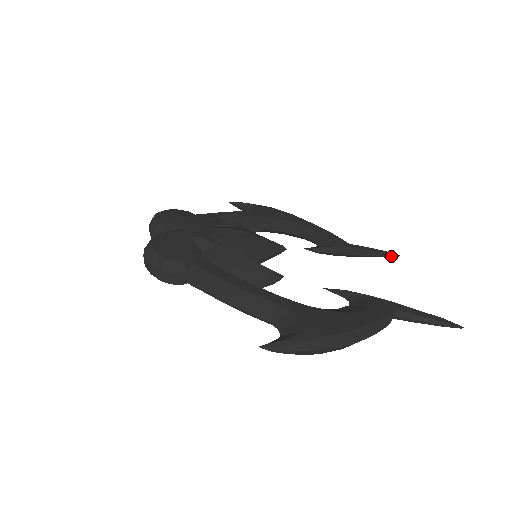
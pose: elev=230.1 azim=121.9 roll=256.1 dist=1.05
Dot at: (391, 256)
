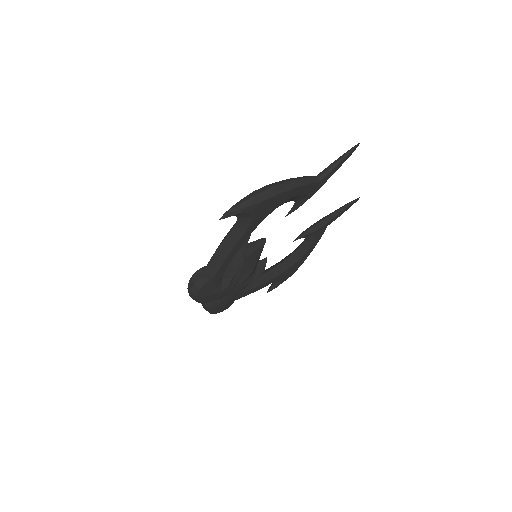
Dot at: (352, 201)
